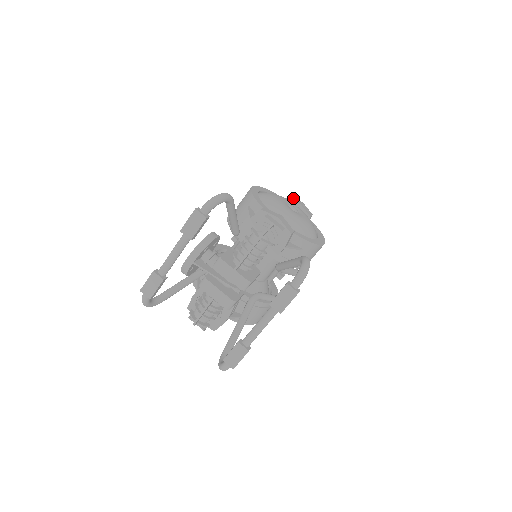
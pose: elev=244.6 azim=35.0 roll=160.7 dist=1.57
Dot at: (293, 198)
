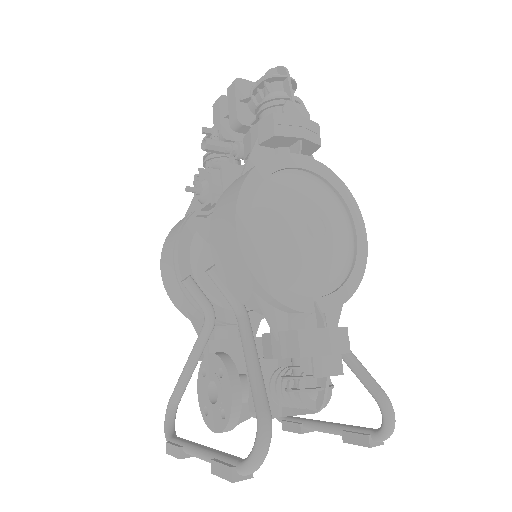
Dot at: (282, 117)
